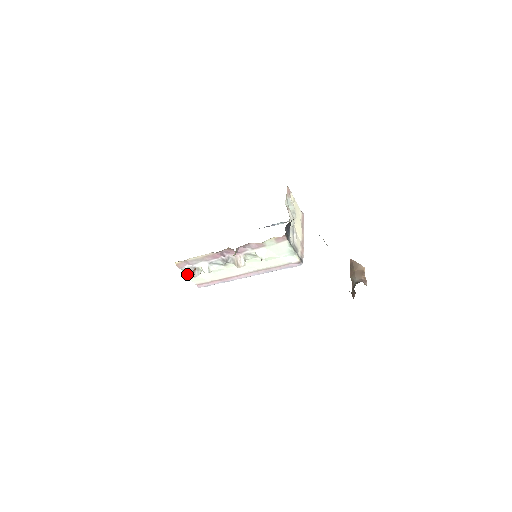
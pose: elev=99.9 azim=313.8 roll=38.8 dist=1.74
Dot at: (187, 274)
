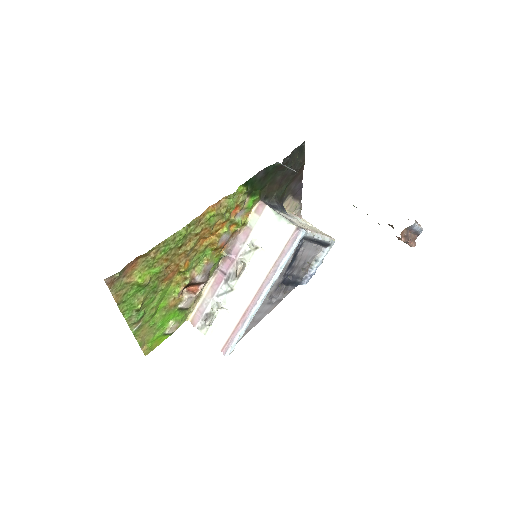
Dot at: (206, 335)
